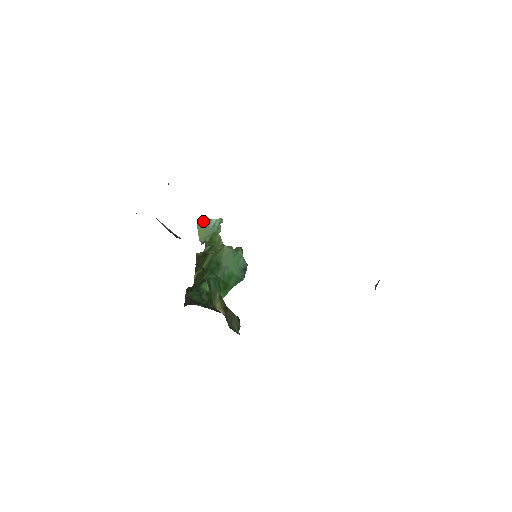
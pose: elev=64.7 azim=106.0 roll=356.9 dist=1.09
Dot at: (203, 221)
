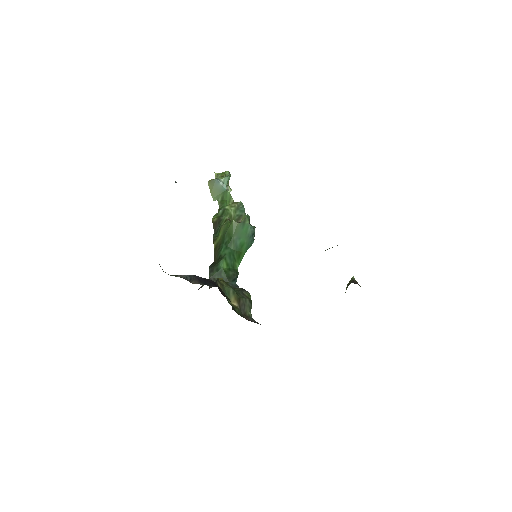
Dot at: (213, 181)
